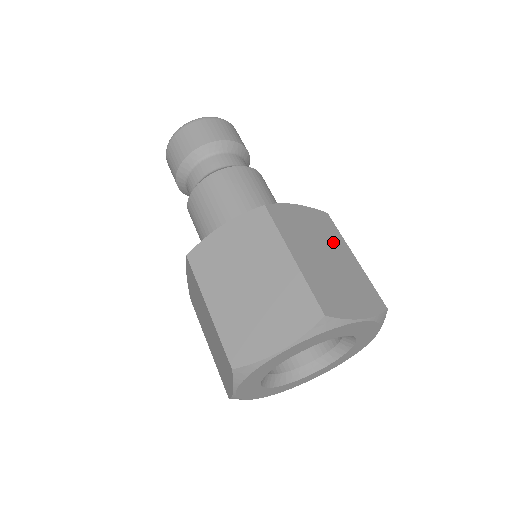
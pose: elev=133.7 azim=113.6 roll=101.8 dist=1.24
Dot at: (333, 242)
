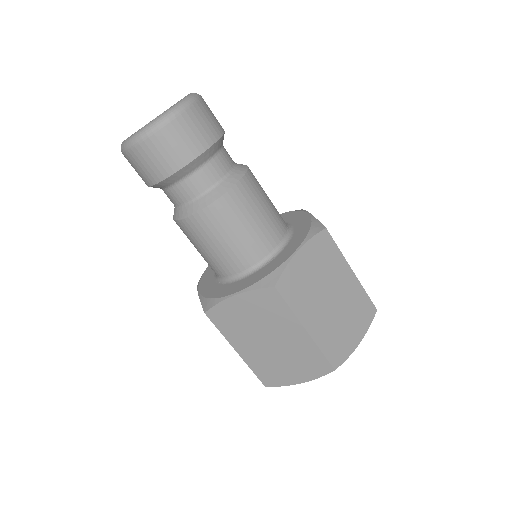
Dot at: (334, 271)
